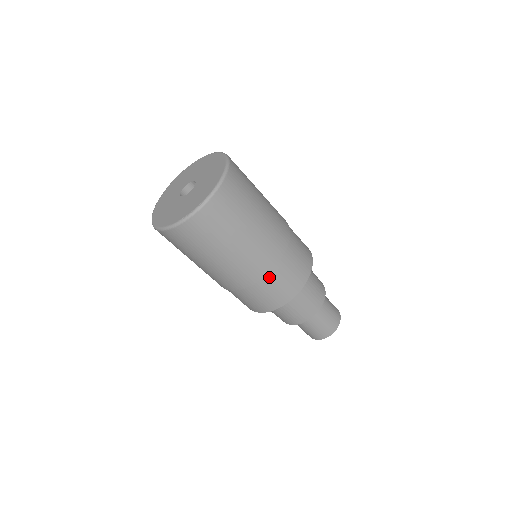
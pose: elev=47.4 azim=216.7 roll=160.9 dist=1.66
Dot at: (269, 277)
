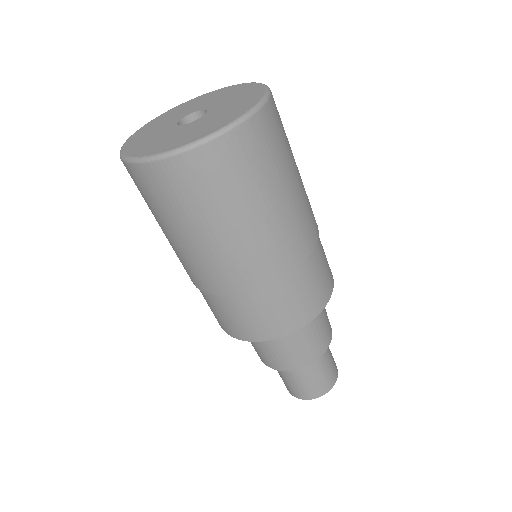
Dot at: (226, 300)
